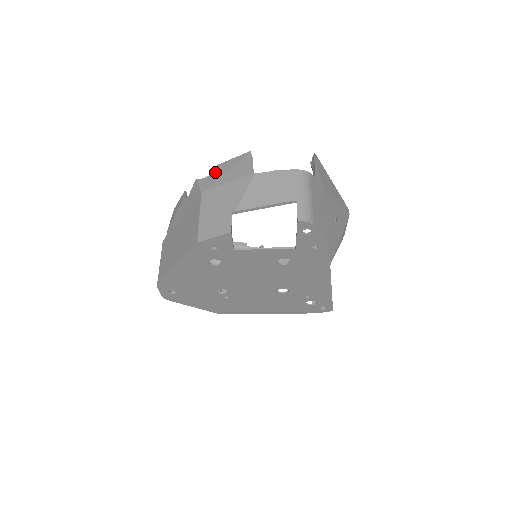
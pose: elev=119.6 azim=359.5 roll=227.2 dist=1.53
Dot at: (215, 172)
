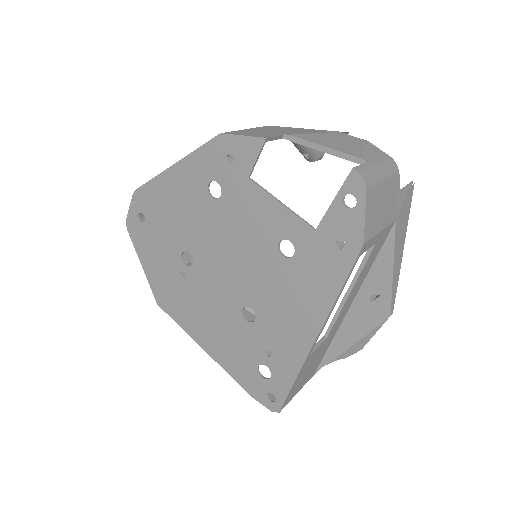
Dot at: occluded
